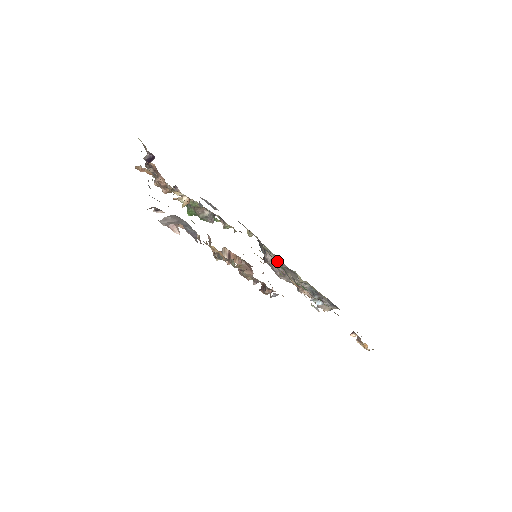
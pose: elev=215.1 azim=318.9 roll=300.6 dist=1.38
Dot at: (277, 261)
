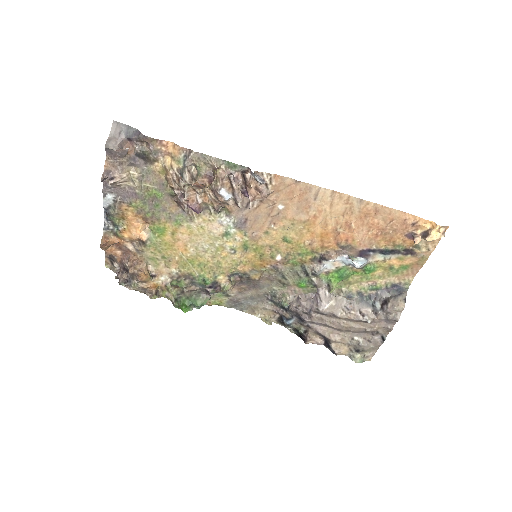
Dot at: occluded
